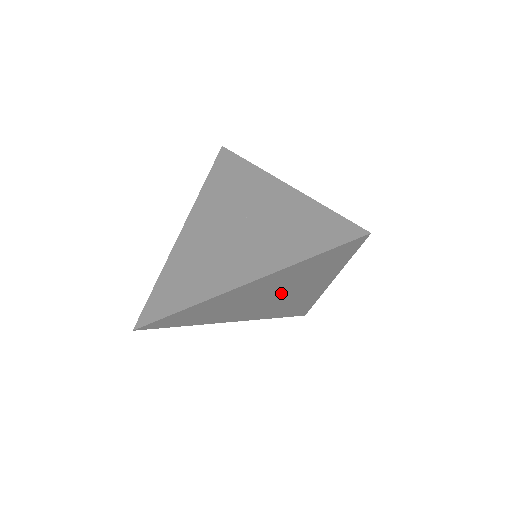
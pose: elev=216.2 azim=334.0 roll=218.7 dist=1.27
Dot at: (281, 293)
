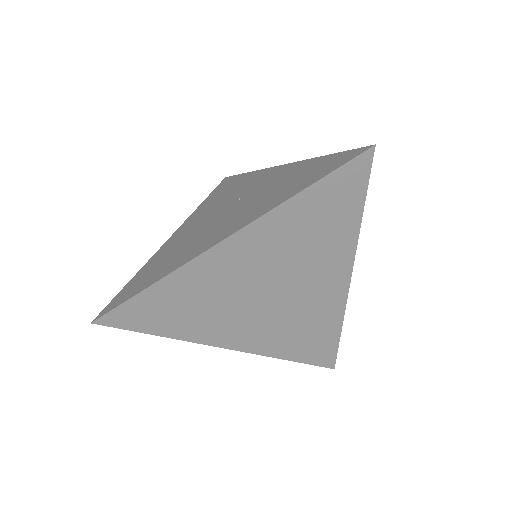
Dot at: (285, 284)
